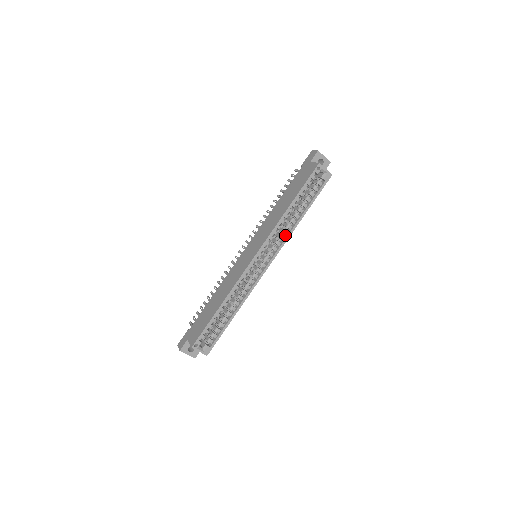
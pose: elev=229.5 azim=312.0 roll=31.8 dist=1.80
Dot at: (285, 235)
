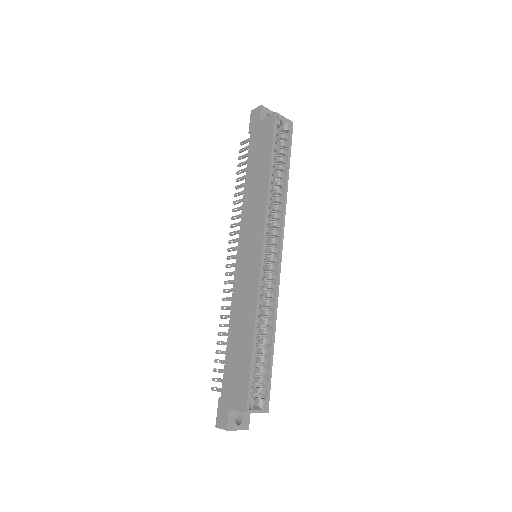
Dot at: (279, 212)
